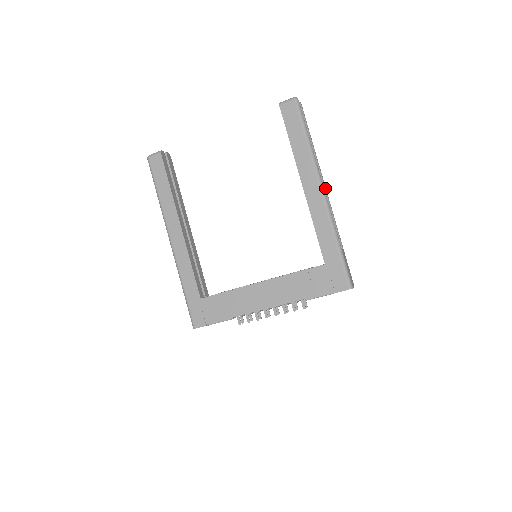
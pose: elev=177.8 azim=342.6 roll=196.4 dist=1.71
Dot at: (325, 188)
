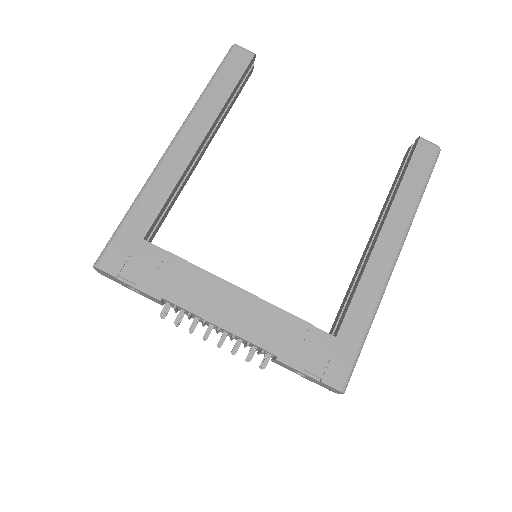
Dot at: occluded
